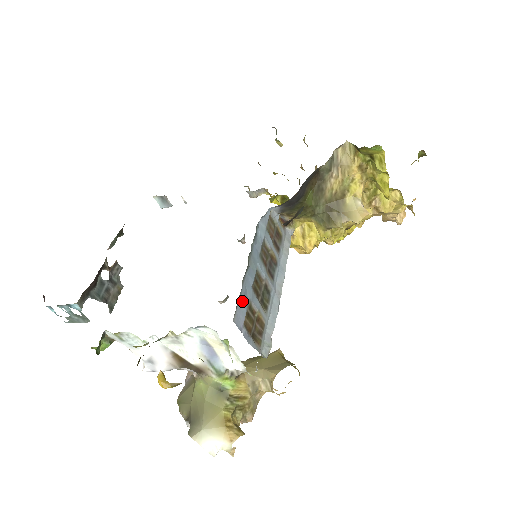
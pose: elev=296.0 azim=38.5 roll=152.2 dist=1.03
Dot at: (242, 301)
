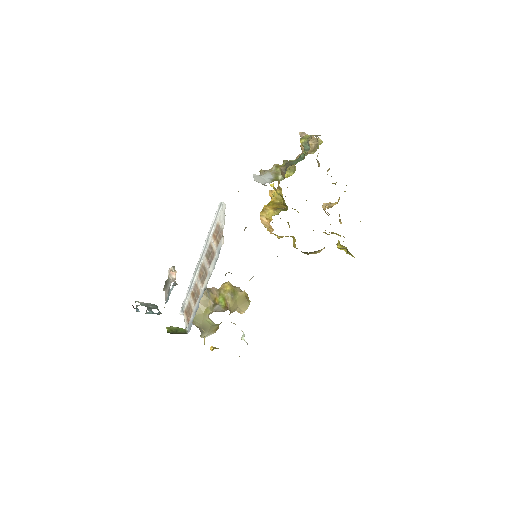
Dot at: occluded
